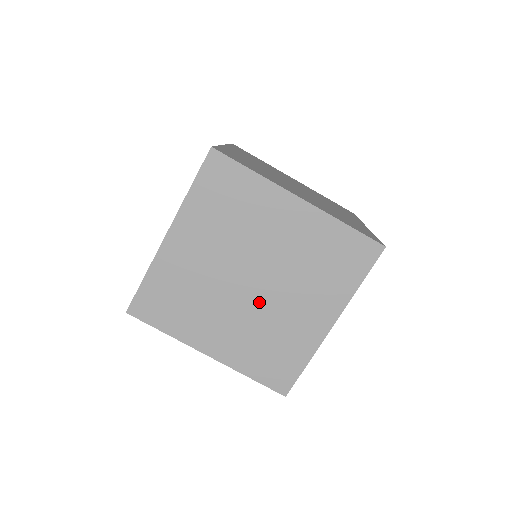
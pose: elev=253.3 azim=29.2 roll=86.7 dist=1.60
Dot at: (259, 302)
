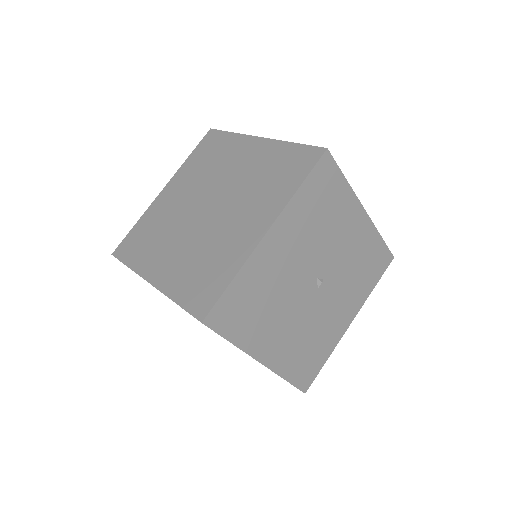
Dot at: (207, 224)
